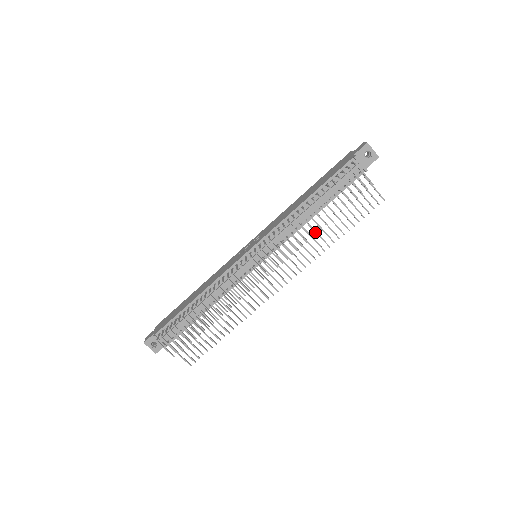
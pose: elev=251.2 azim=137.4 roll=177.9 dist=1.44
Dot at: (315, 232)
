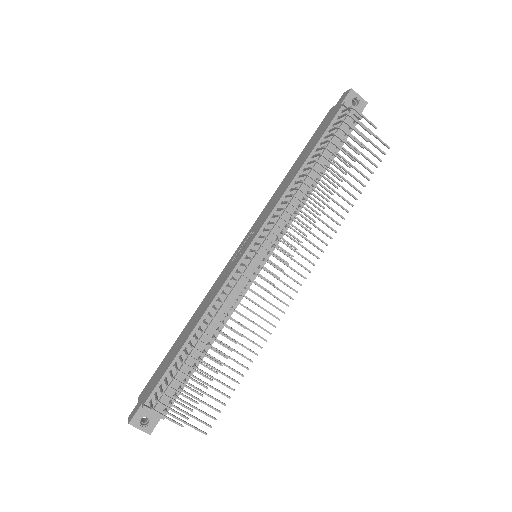
Dot at: (327, 200)
